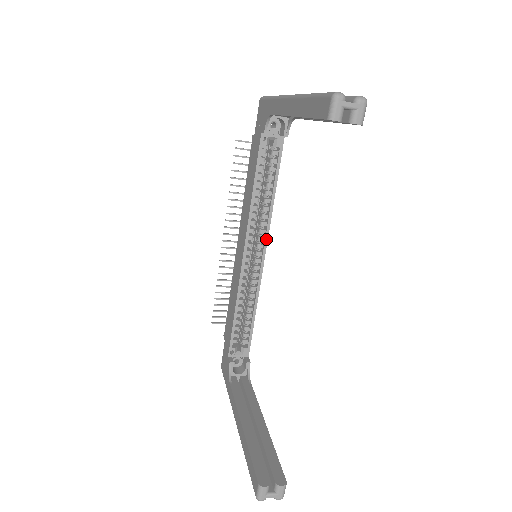
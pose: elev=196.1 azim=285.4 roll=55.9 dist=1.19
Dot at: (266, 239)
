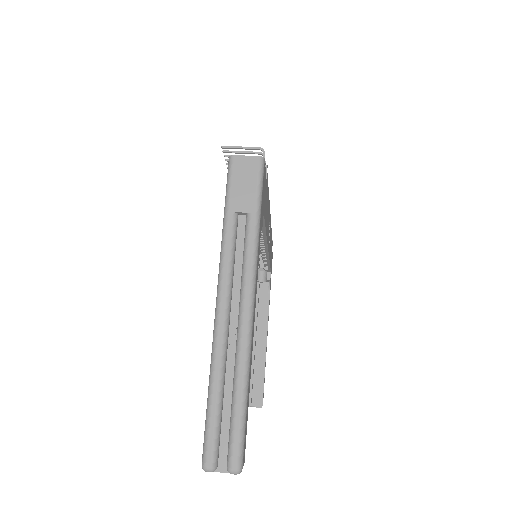
Dot at: (266, 246)
